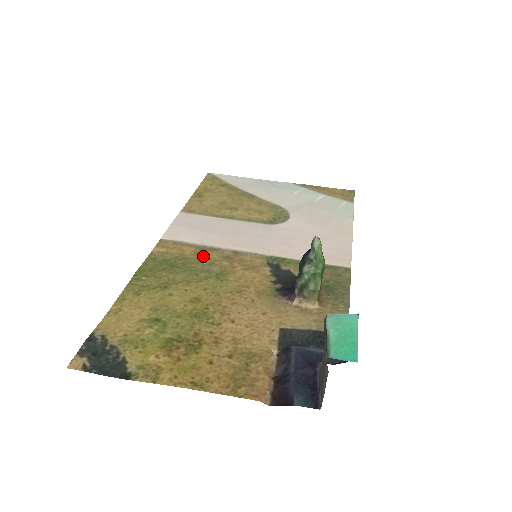
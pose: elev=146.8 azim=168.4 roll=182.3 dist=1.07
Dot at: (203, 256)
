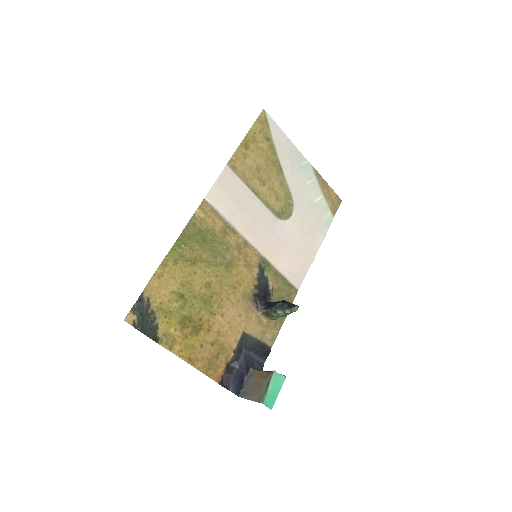
Dot at: (225, 238)
